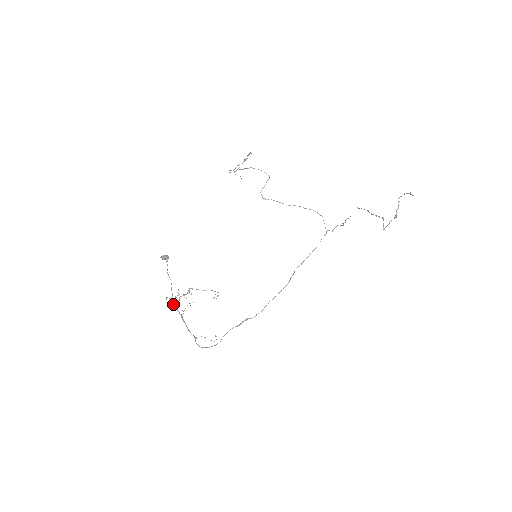
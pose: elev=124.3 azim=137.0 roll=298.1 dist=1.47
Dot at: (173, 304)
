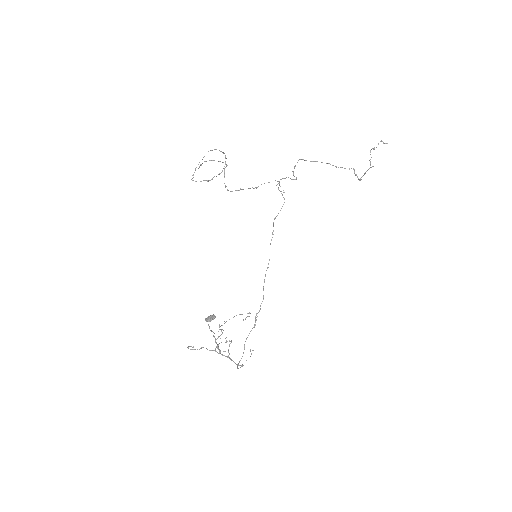
Dot at: occluded
